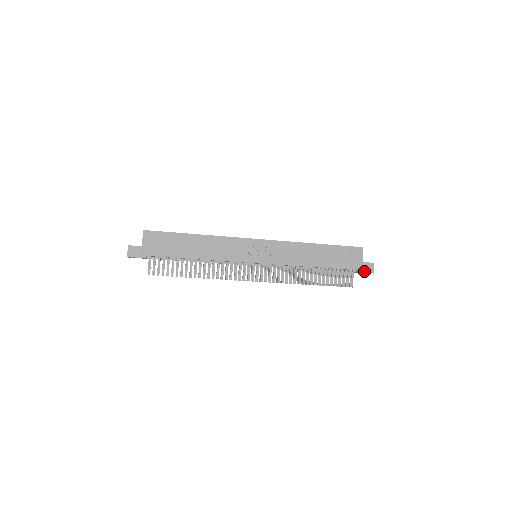
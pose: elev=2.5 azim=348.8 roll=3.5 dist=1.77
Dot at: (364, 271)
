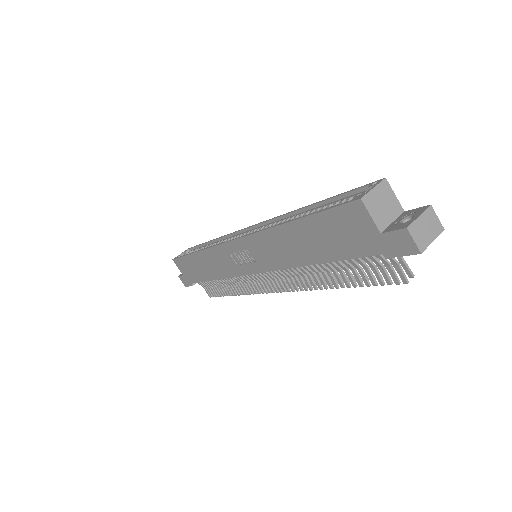
Dot at: (396, 253)
